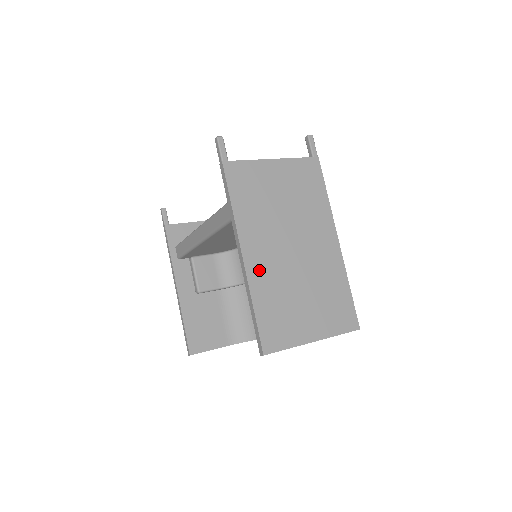
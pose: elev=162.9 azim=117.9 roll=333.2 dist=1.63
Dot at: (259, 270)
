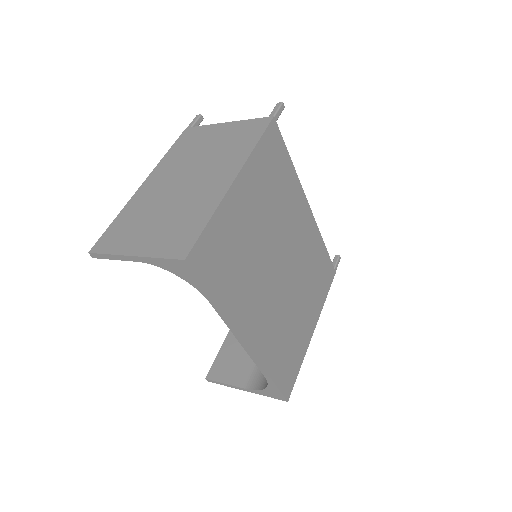
Dot at: (145, 194)
